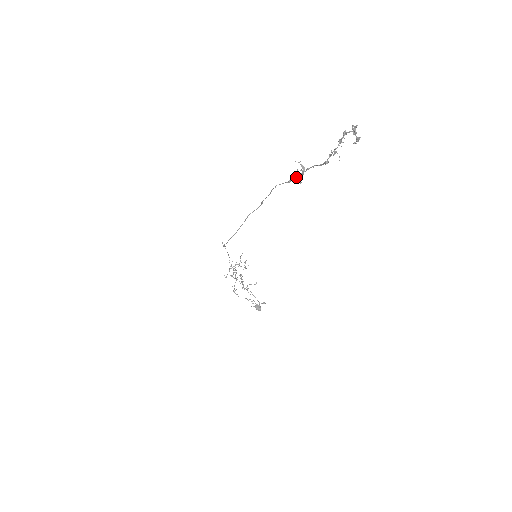
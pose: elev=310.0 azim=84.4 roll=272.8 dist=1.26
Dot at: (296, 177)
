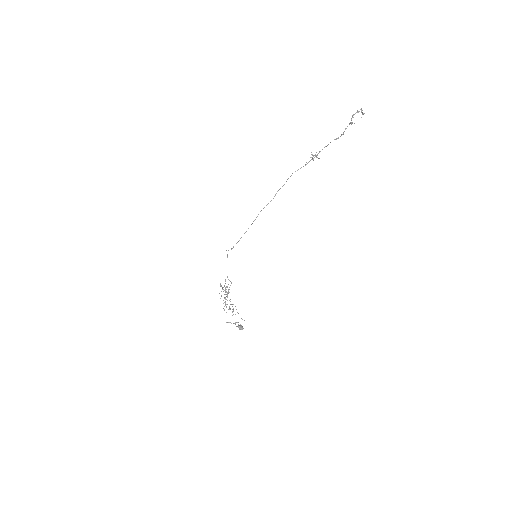
Dot at: (316, 155)
